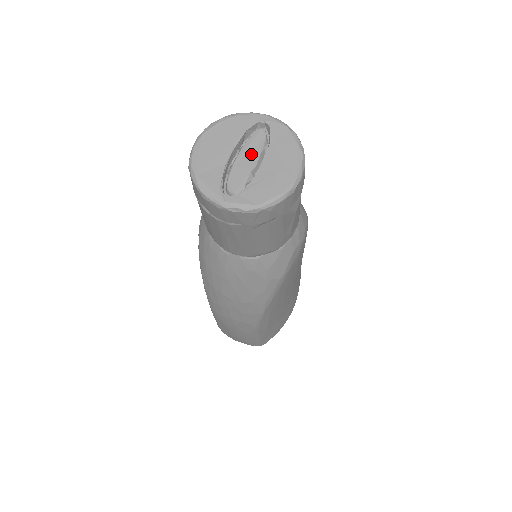
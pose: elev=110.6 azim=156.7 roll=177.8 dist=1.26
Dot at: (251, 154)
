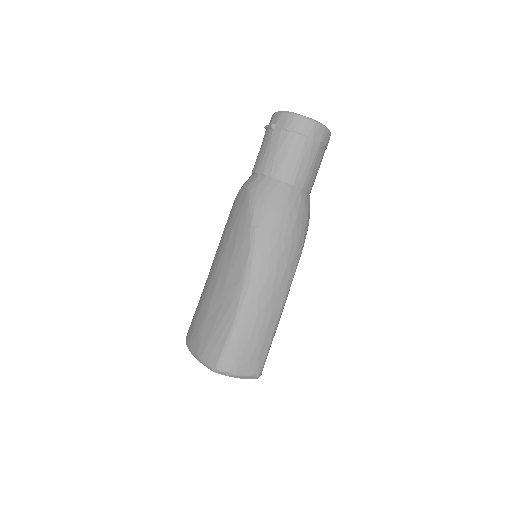
Dot at: occluded
